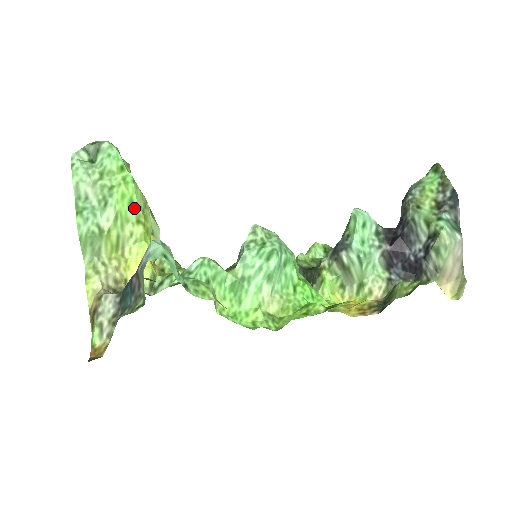
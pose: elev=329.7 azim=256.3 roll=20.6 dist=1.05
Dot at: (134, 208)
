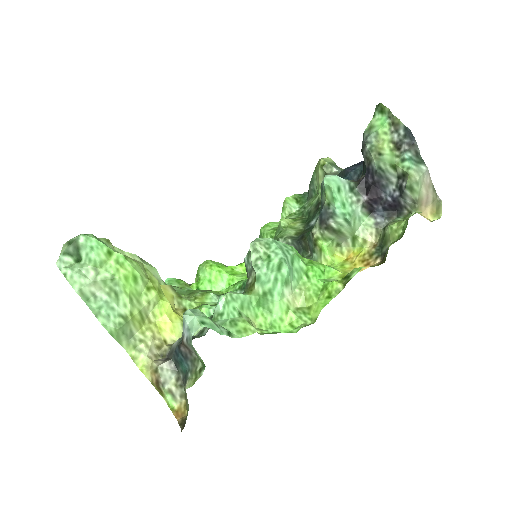
Dot at: (140, 281)
